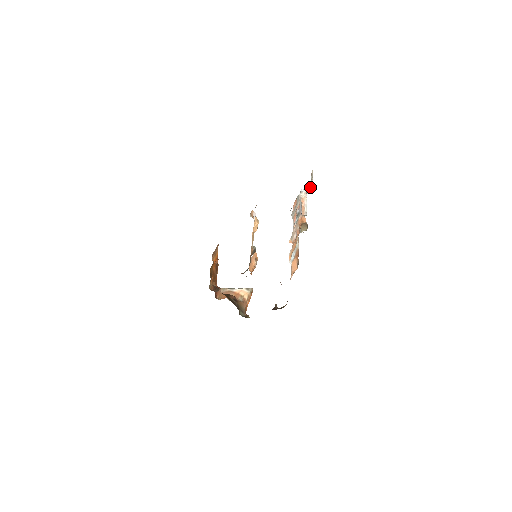
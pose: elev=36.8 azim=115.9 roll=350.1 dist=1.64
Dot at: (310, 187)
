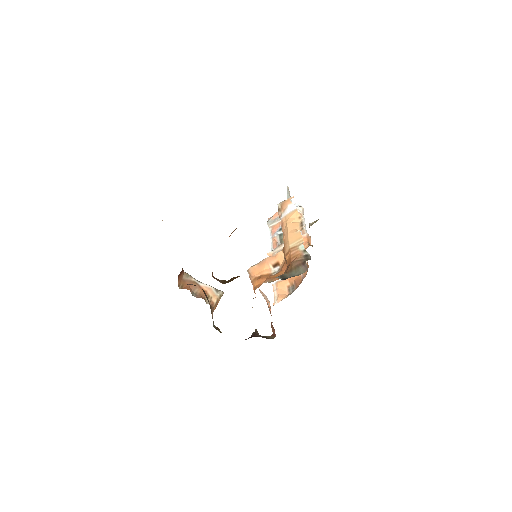
Dot at: occluded
